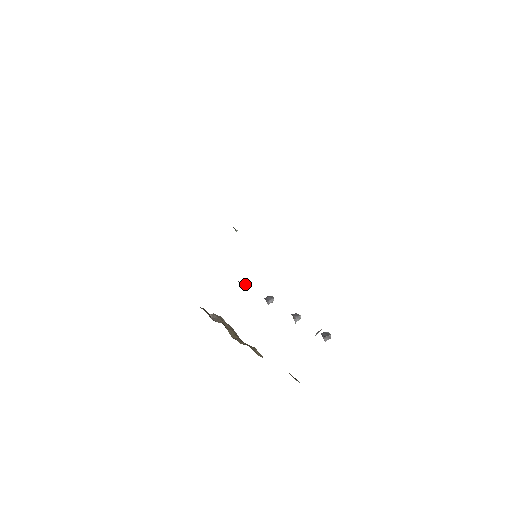
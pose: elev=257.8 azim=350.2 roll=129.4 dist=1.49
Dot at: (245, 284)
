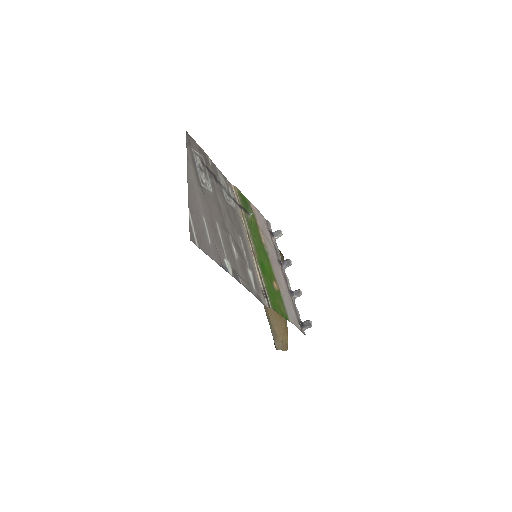
Dot at: (277, 236)
